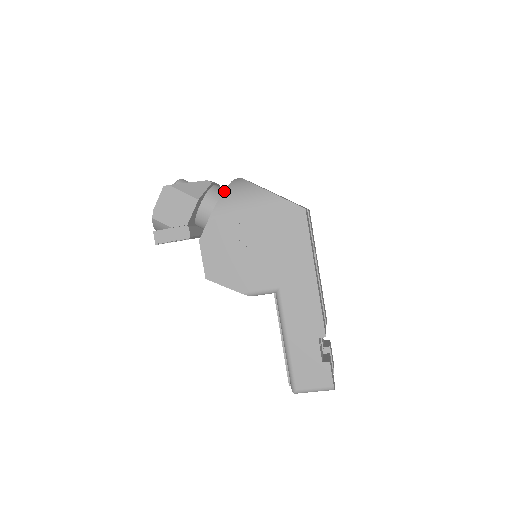
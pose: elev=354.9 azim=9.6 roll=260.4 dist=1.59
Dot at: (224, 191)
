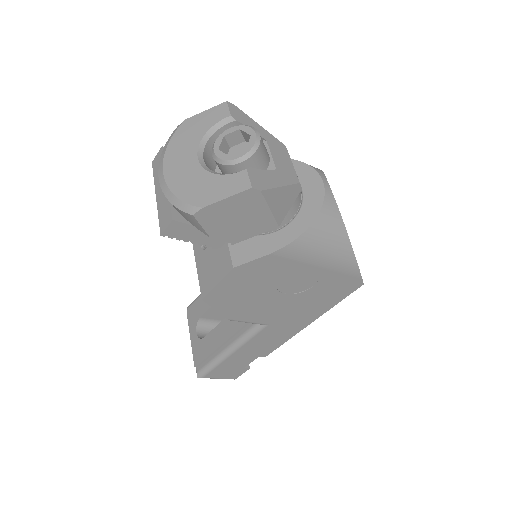
Dot at: (312, 224)
